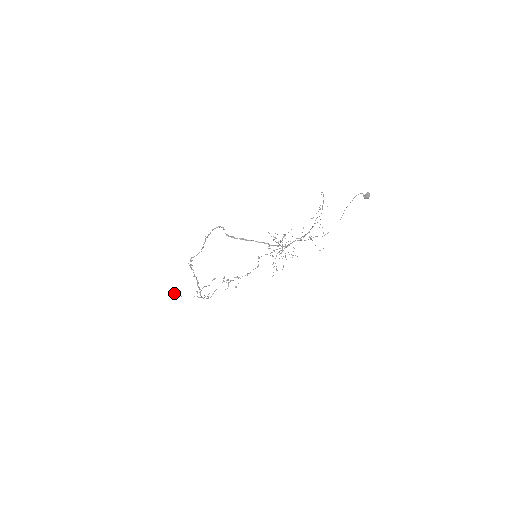
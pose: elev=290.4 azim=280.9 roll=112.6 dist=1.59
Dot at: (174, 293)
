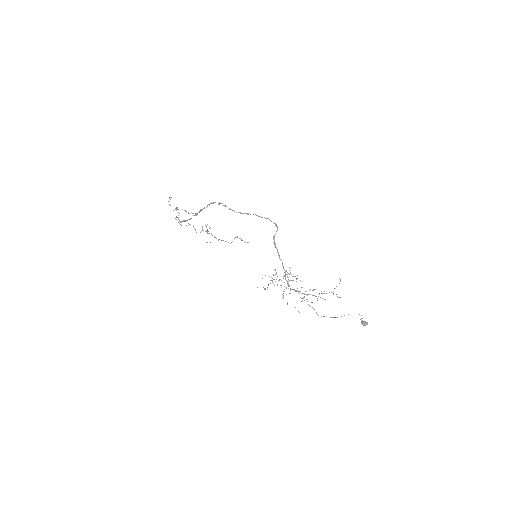
Dot at: (171, 197)
